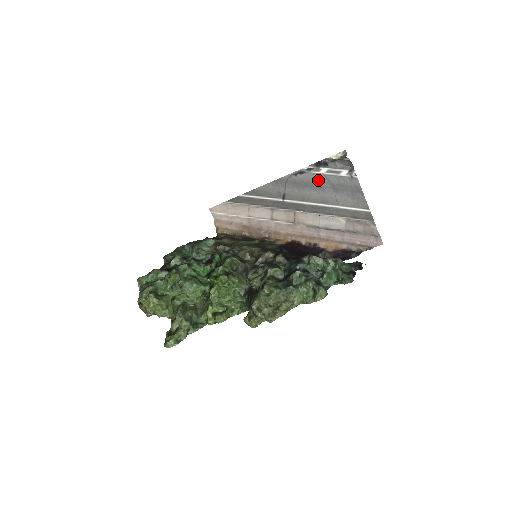
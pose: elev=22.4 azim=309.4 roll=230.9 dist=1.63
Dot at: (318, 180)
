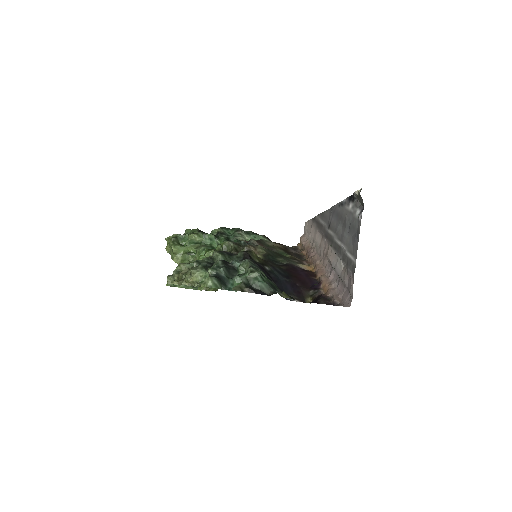
Dot at: (346, 215)
